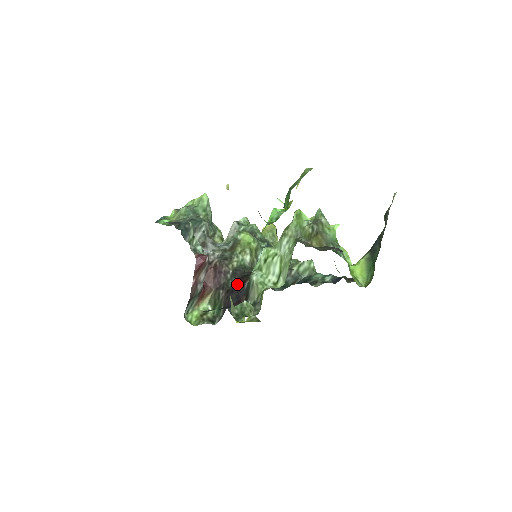
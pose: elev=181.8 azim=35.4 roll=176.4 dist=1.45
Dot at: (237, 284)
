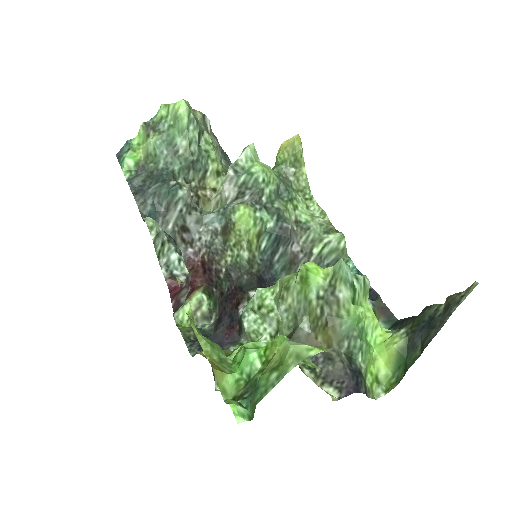
Dot at: (231, 295)
